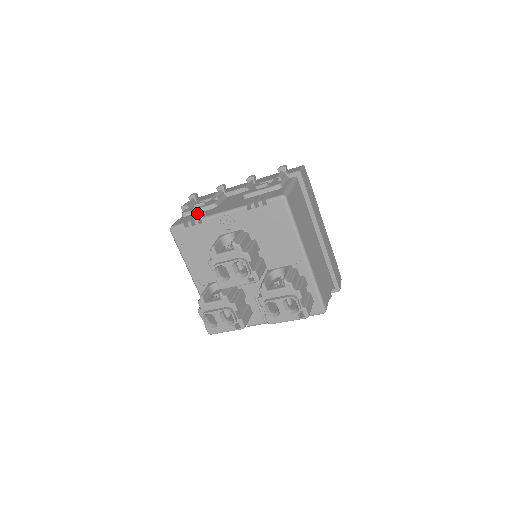
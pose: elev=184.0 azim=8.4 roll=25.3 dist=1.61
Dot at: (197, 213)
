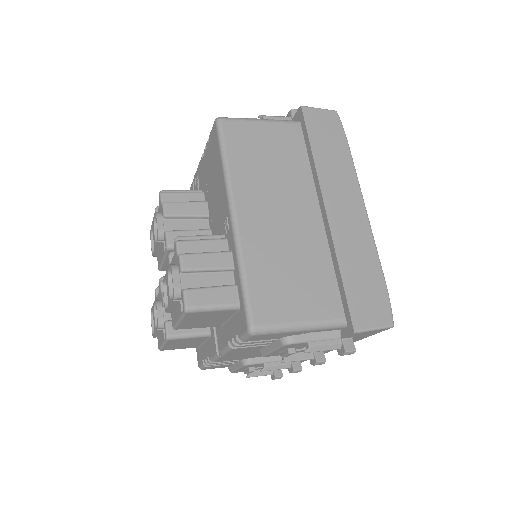
Dot at: occluded
